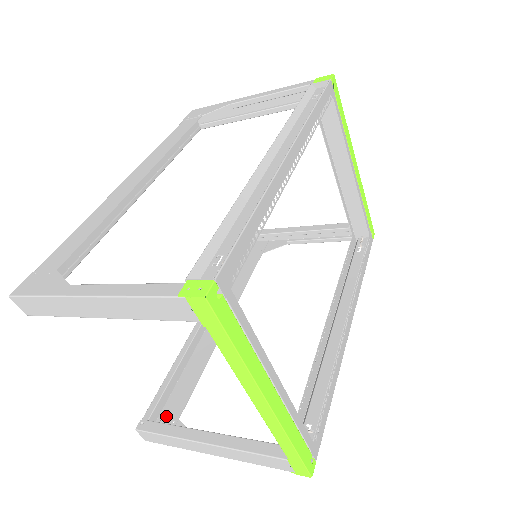
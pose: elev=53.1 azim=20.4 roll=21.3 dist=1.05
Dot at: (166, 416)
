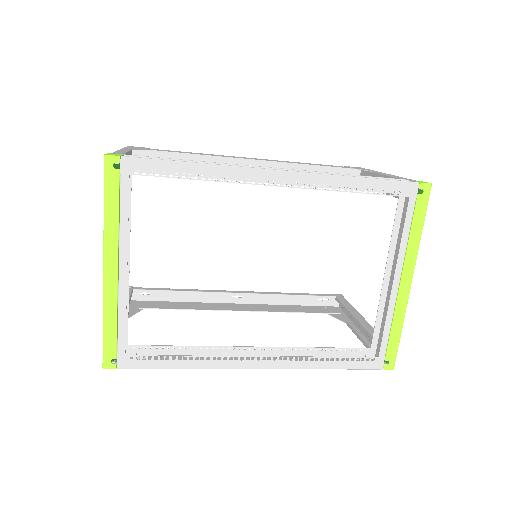
Dot at: (145, 303)
